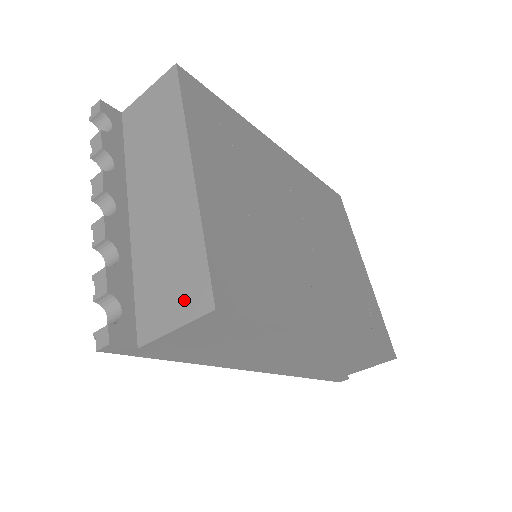
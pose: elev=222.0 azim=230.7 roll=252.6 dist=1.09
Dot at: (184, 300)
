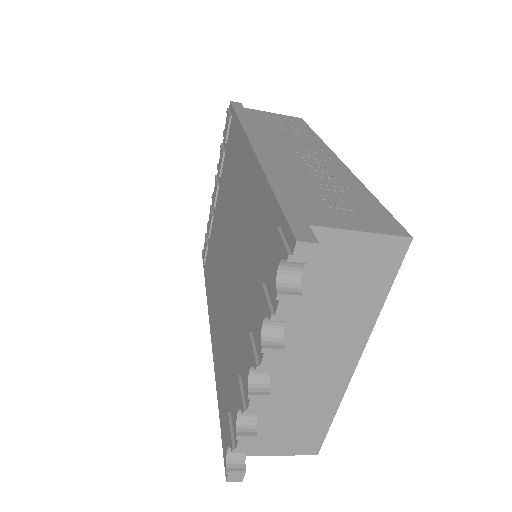
Dot at: (297, 444)
